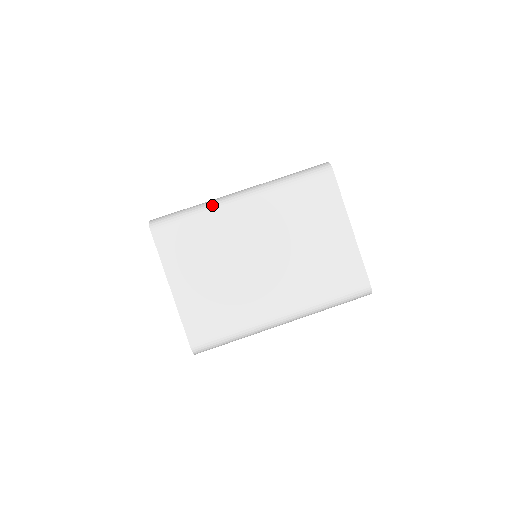
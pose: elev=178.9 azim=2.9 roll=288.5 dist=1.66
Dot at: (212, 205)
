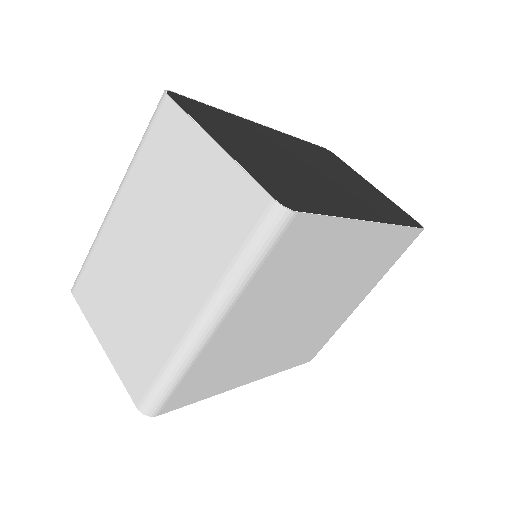
Dot at: (98, 231)
